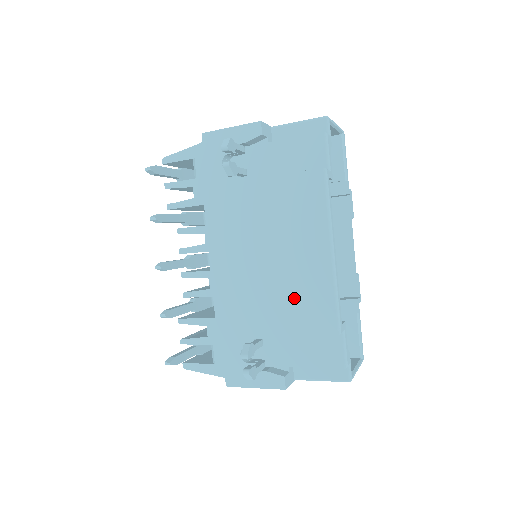
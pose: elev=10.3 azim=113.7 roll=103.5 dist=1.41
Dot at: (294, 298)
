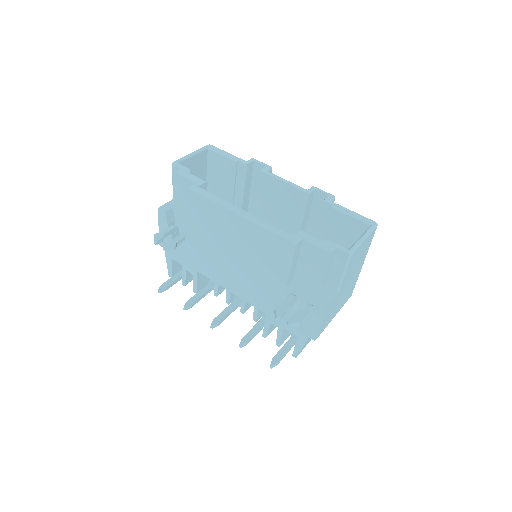
Dot at: (264, 257)
